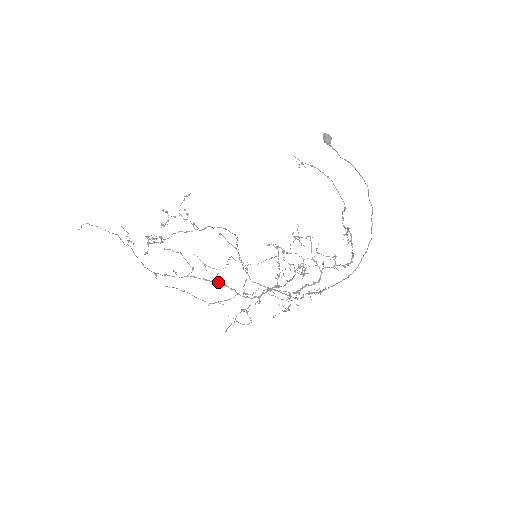
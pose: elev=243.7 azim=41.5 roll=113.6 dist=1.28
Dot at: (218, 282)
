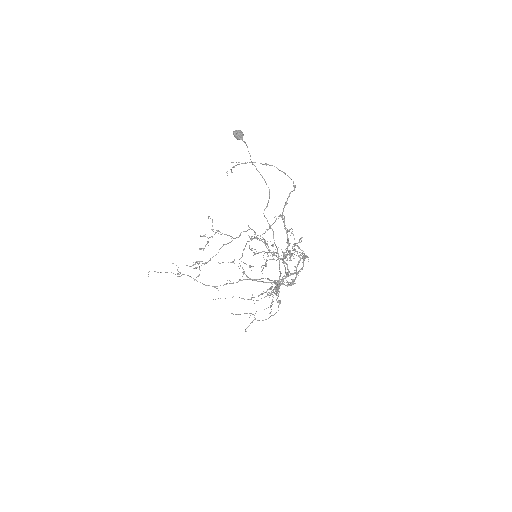
Dot at: (262, 278)
